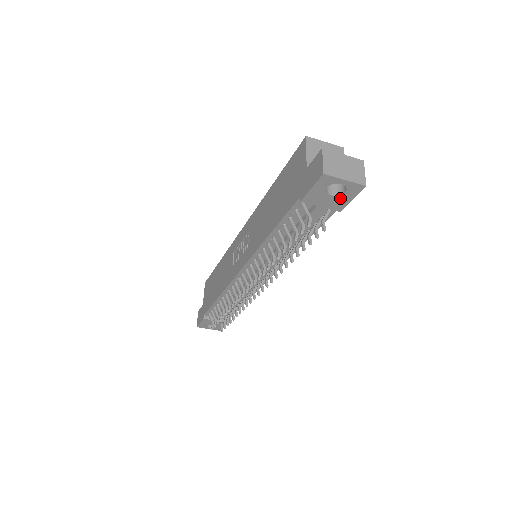
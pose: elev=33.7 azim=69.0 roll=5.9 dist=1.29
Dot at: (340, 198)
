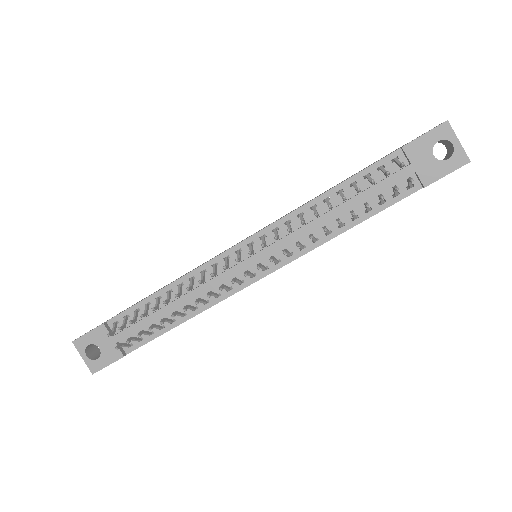
Dot at: (438, 165)
